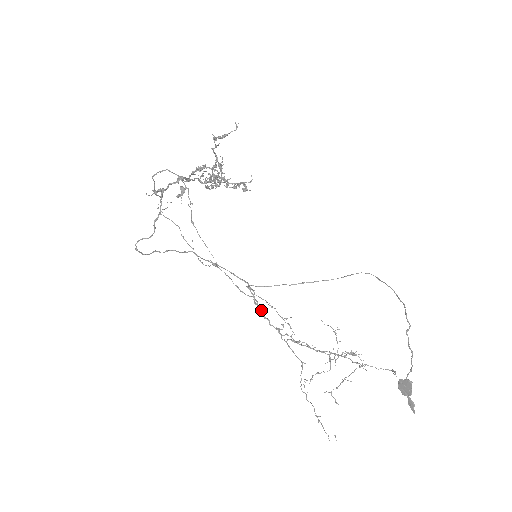
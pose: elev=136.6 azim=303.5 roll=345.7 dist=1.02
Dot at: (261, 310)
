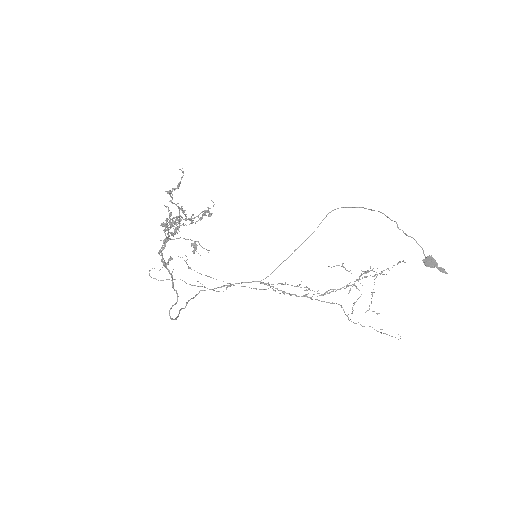
Dot at: (284, 292)
